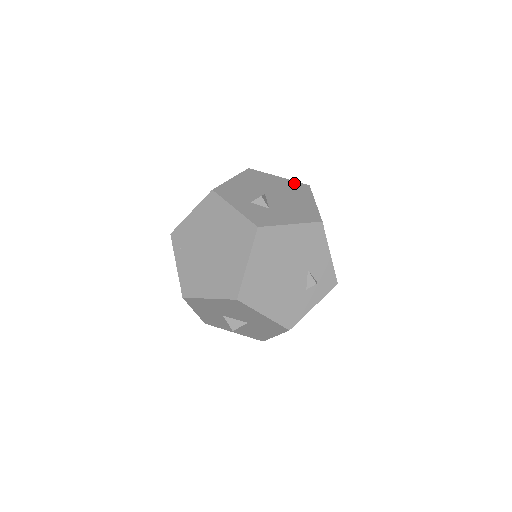
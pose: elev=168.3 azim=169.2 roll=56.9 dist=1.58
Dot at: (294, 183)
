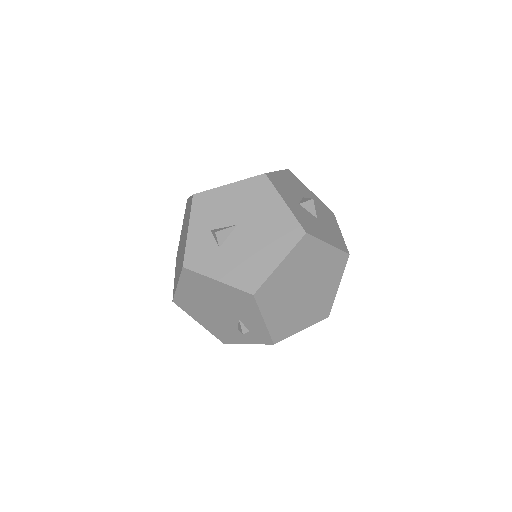
Dot at: (290, 221)
